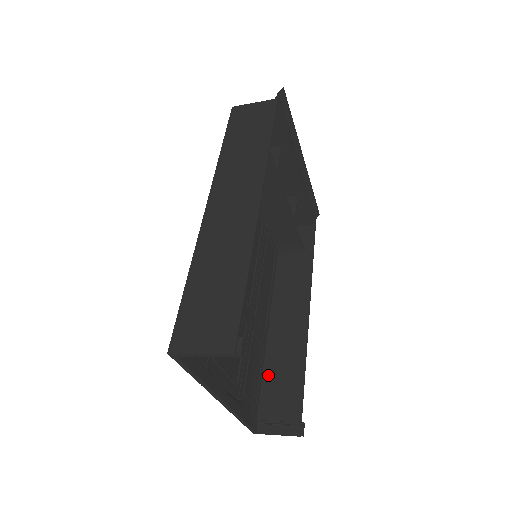
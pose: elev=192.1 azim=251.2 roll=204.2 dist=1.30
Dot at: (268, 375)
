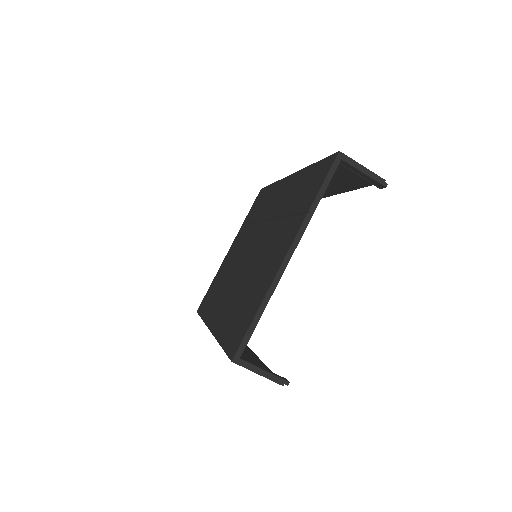
Dot at: occluded
